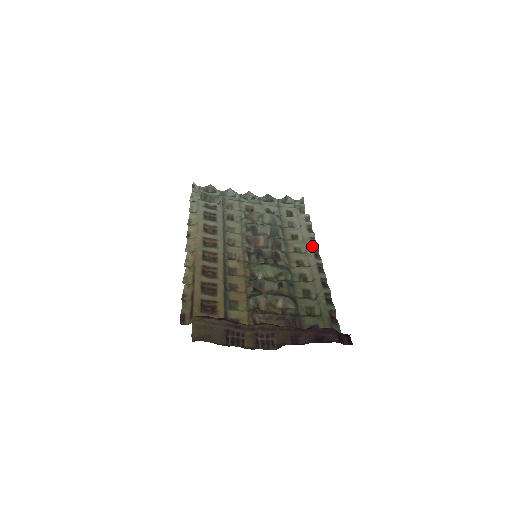
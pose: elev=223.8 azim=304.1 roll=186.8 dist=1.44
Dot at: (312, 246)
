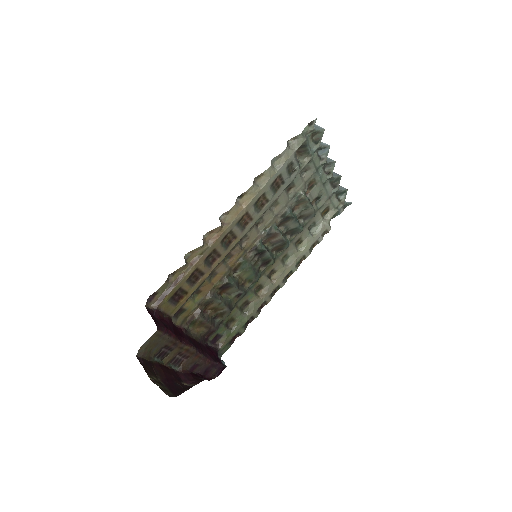
Dot at: (295, 266)
